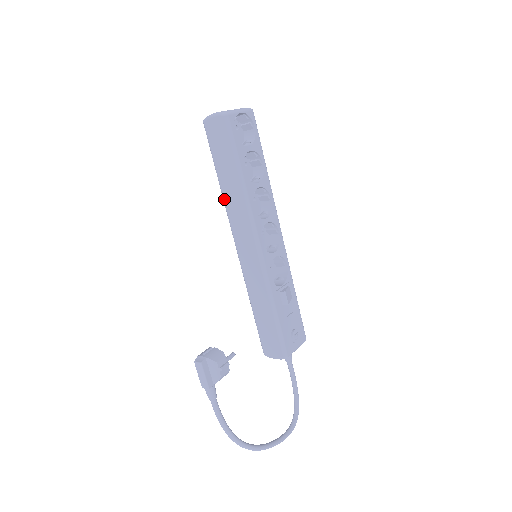
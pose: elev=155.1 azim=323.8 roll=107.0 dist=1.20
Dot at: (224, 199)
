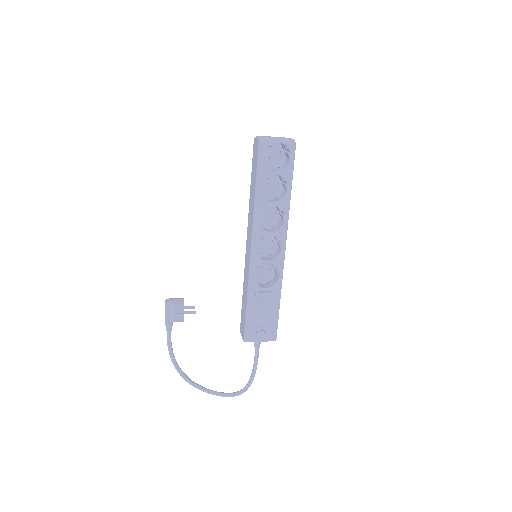
Dot at: (249, 203)
